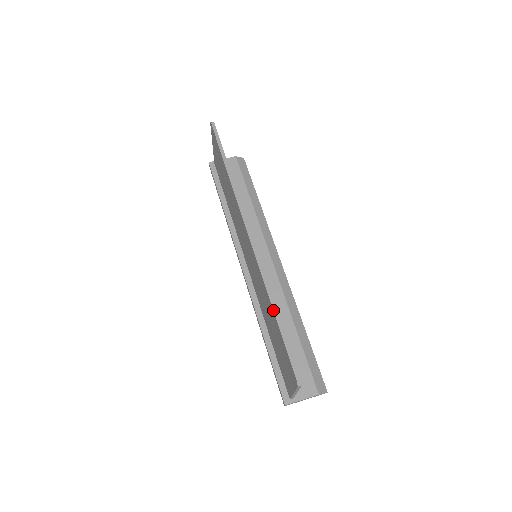
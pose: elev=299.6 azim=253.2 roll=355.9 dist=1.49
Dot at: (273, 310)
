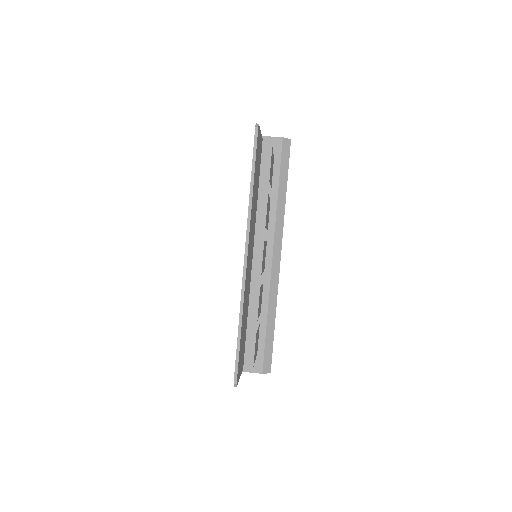
Dot at: (238, 328)
